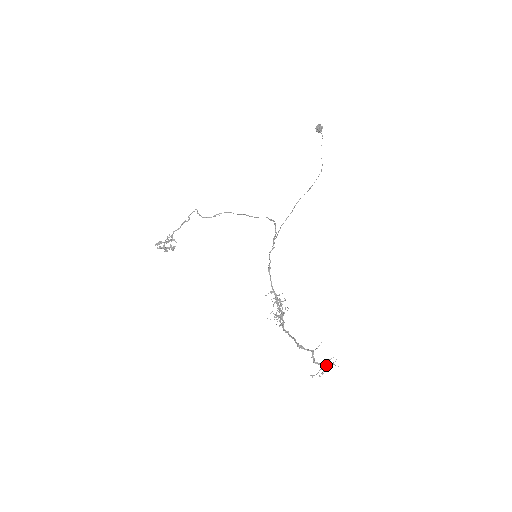
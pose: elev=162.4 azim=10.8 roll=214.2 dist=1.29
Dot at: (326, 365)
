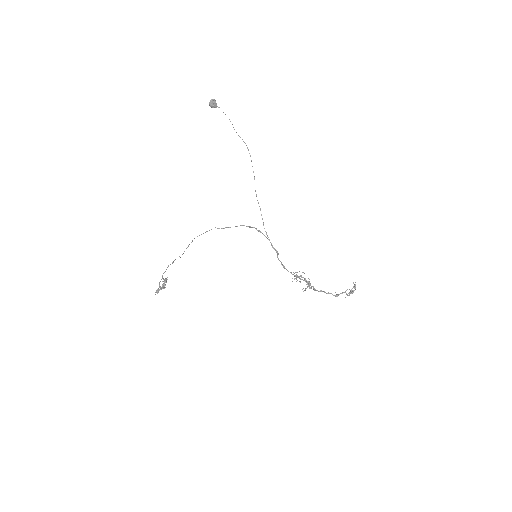
Dot at: occluded
